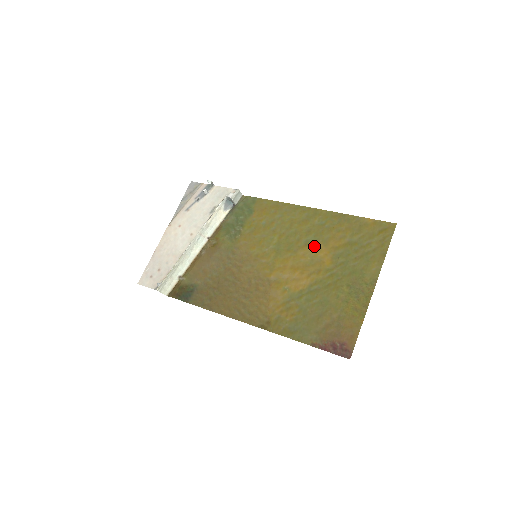
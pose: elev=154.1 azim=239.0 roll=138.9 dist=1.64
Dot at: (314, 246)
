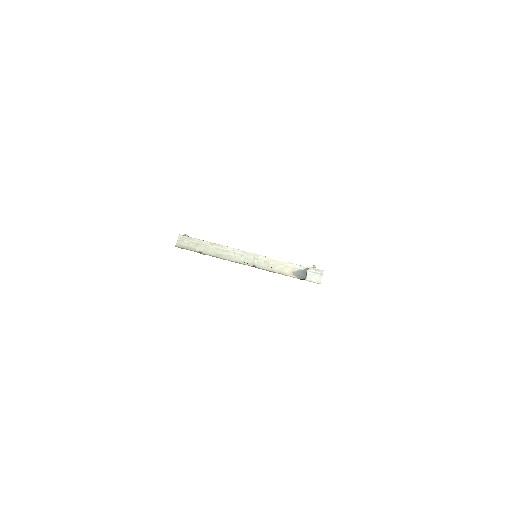
Dot at: occluded
